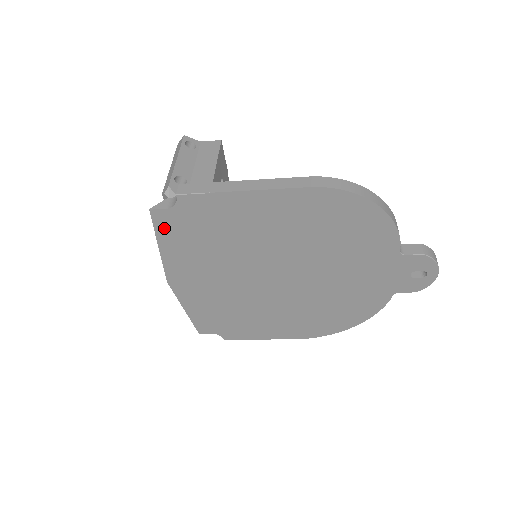
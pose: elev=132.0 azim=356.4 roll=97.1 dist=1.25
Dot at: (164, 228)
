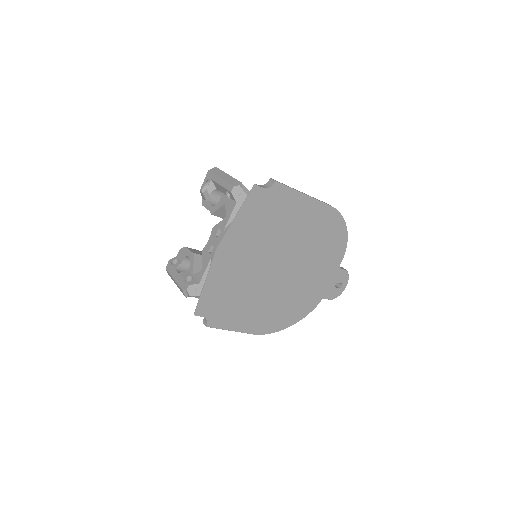
Dot at: (251, 202)
